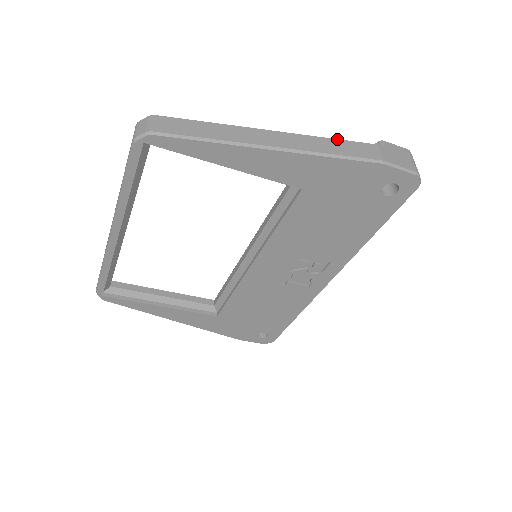
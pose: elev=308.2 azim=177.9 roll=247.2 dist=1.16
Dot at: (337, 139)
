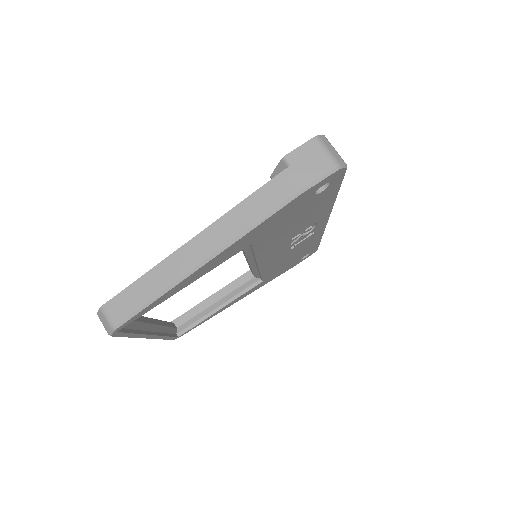
Dot at: (245, 199)
